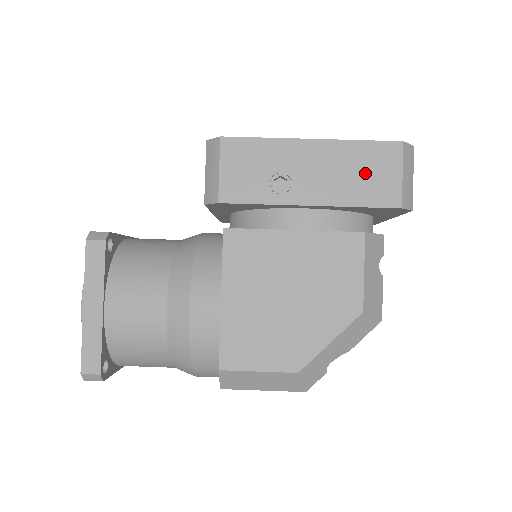
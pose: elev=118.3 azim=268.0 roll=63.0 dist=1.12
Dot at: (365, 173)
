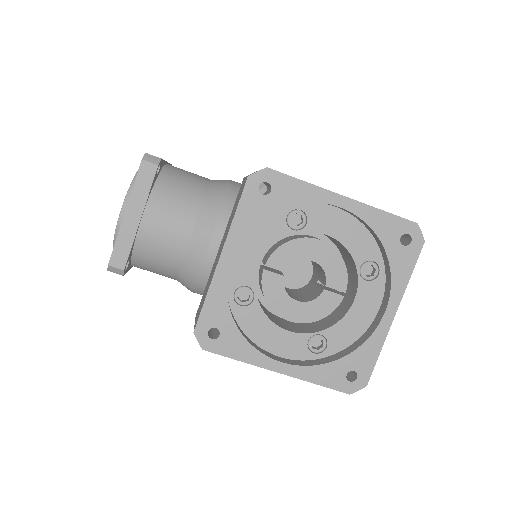
Dot at: occluded
